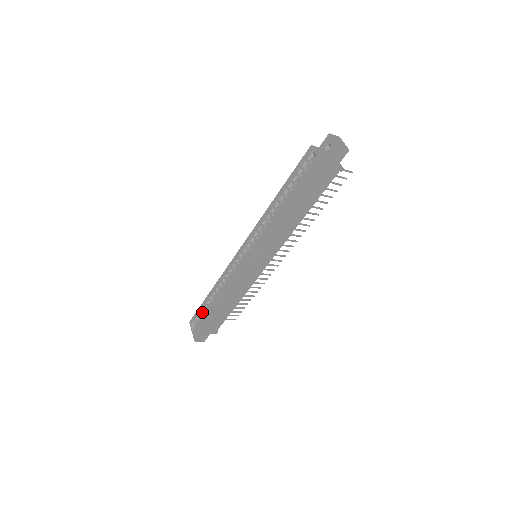
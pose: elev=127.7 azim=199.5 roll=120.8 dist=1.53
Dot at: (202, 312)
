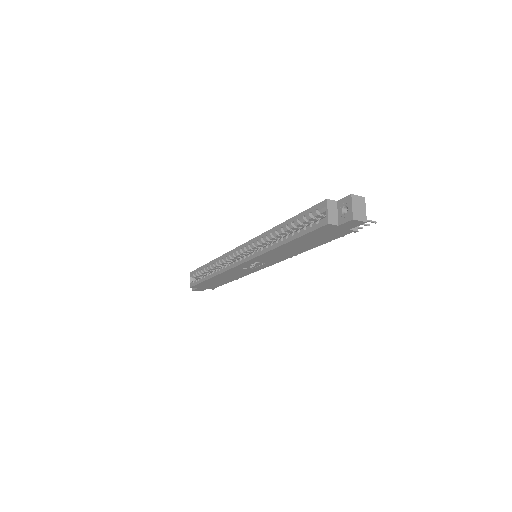
Dot at: (201, 273)
